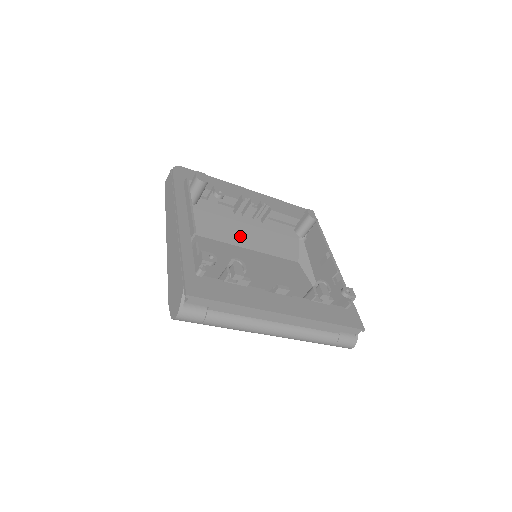
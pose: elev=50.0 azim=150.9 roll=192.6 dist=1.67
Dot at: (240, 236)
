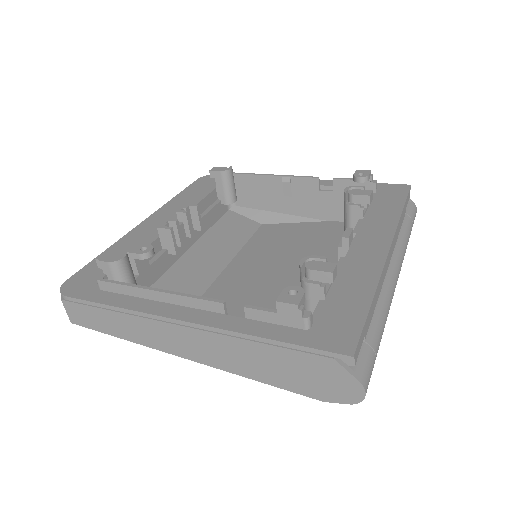
Dot at: (203, 267)
